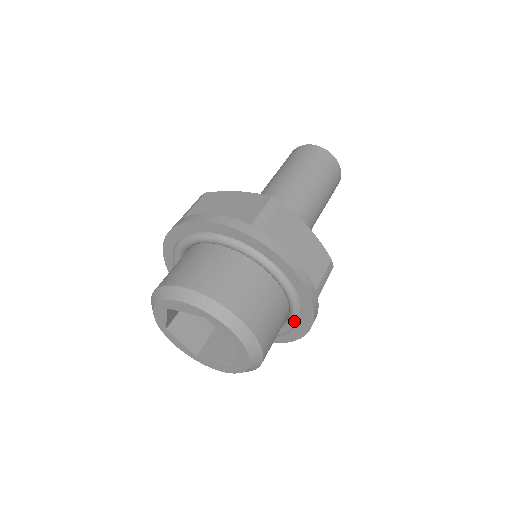
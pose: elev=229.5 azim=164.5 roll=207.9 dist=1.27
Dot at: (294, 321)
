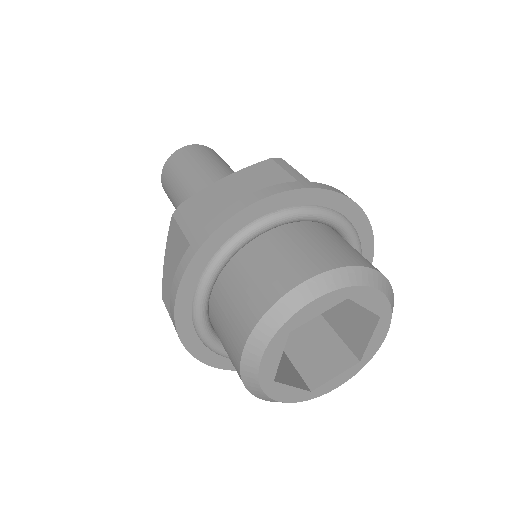
Dot at: occluded
